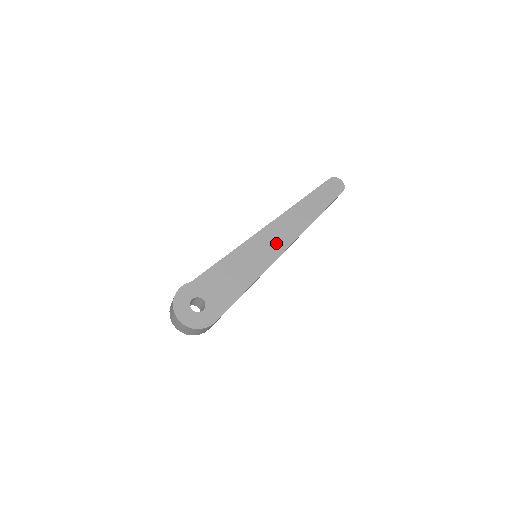
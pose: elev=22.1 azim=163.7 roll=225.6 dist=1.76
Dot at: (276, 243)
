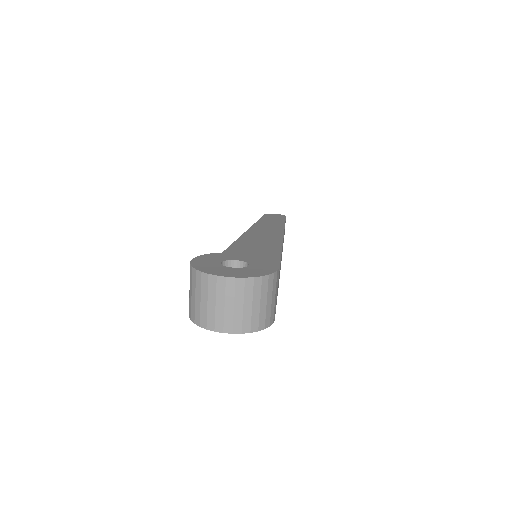
Dot at: (266, 240)
